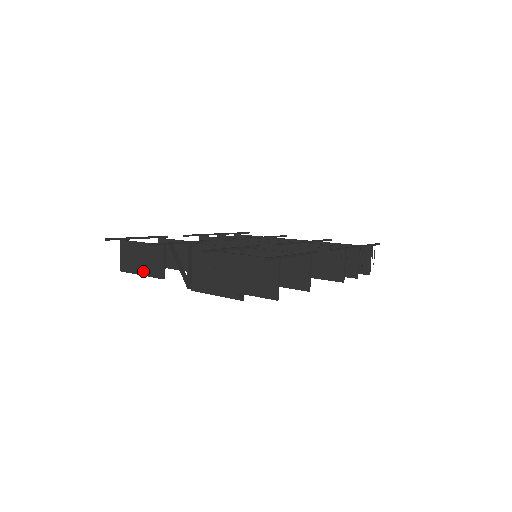
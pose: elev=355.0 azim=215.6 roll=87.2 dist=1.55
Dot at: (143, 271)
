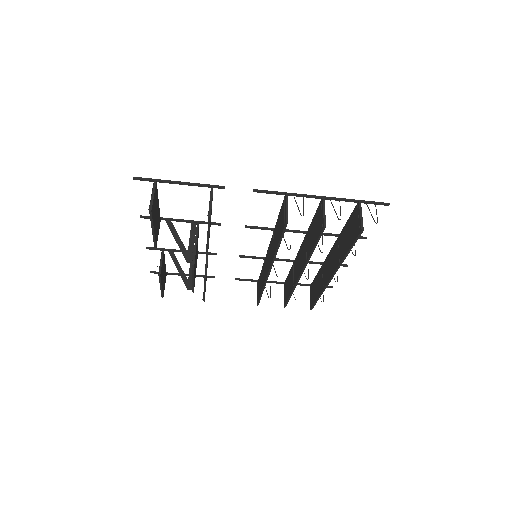
Dot at: occluded
